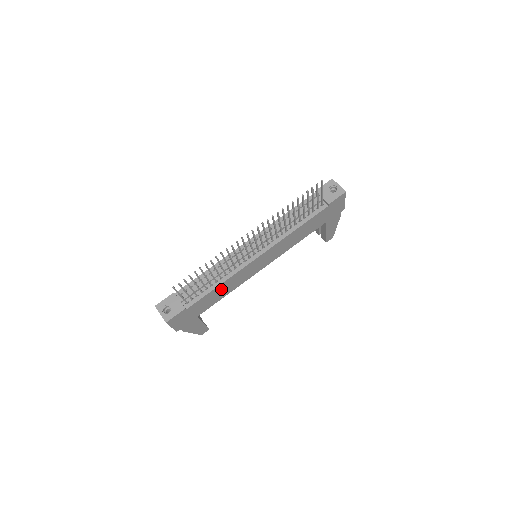
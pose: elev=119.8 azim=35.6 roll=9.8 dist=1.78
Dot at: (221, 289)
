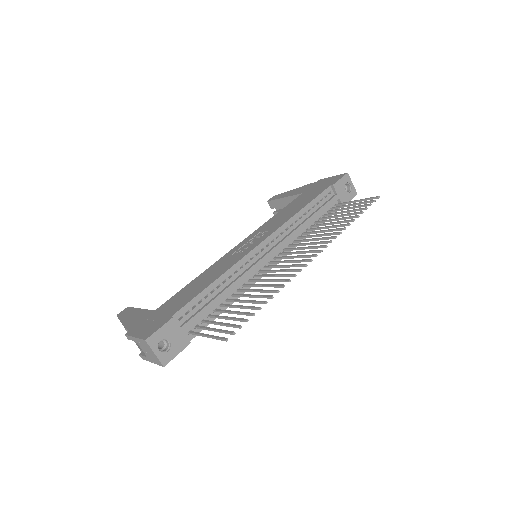
Dot at: occluded
